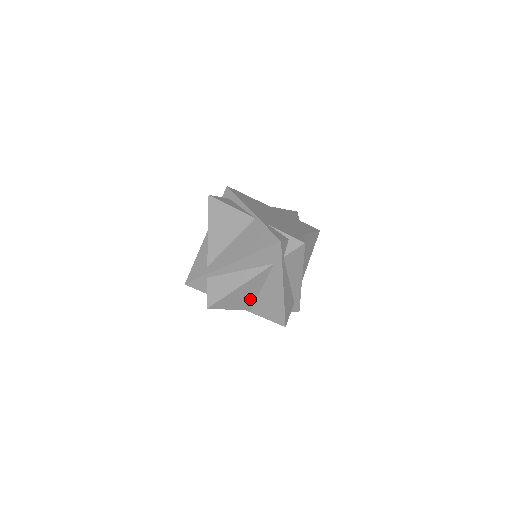
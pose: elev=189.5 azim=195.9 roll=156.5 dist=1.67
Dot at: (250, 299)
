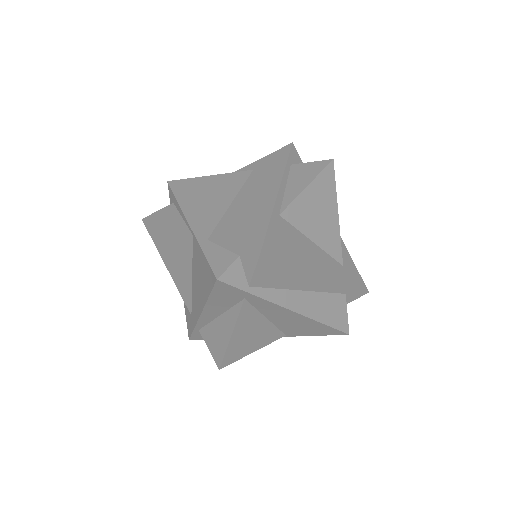
Dot at: (267, 332)
